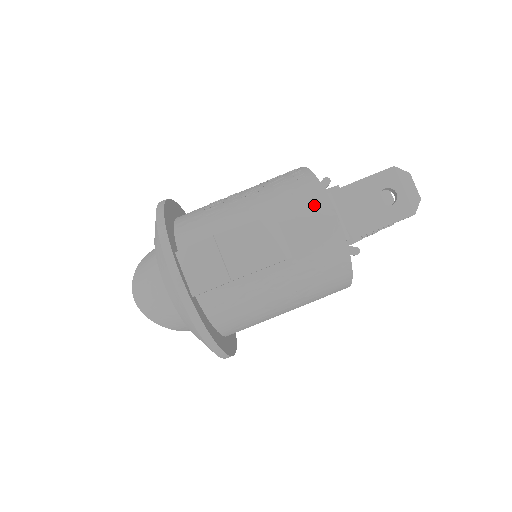
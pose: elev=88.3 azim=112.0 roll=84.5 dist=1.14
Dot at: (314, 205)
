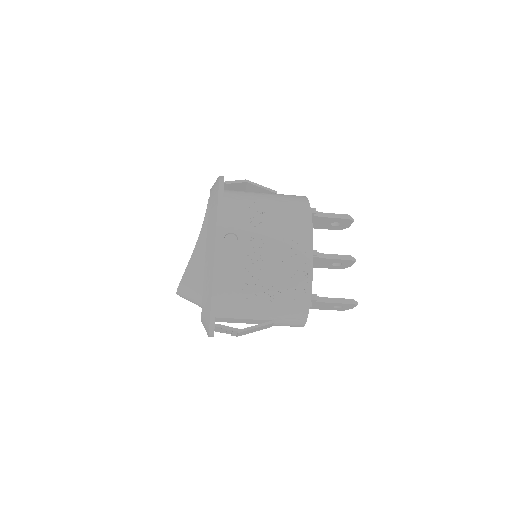
Dot at: (296, 323)
